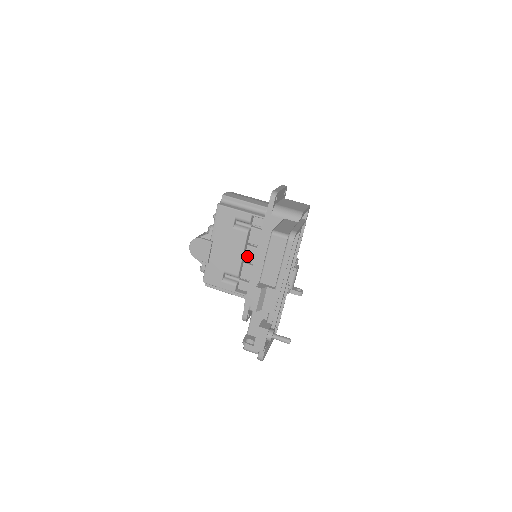
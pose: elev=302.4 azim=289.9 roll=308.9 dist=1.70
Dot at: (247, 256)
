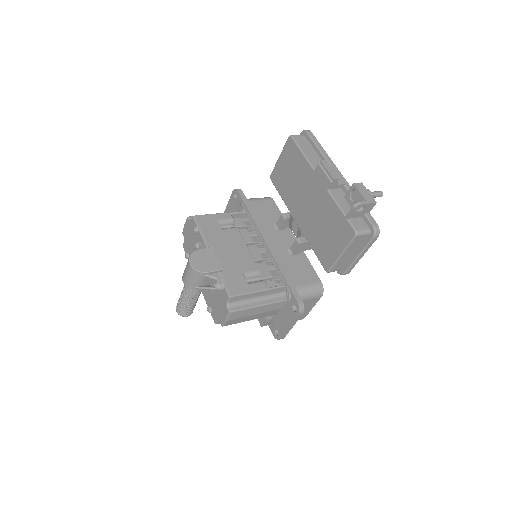
Dot at: occluded
